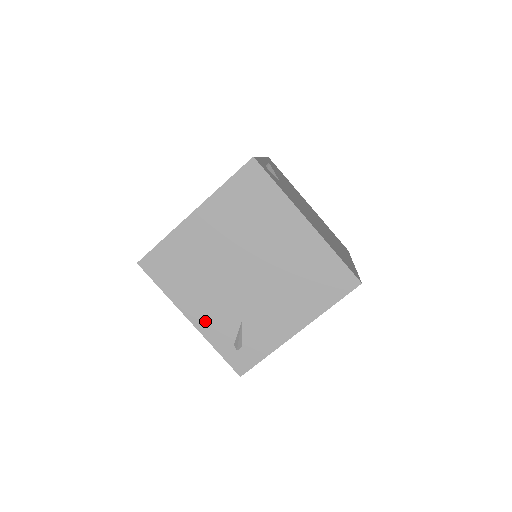
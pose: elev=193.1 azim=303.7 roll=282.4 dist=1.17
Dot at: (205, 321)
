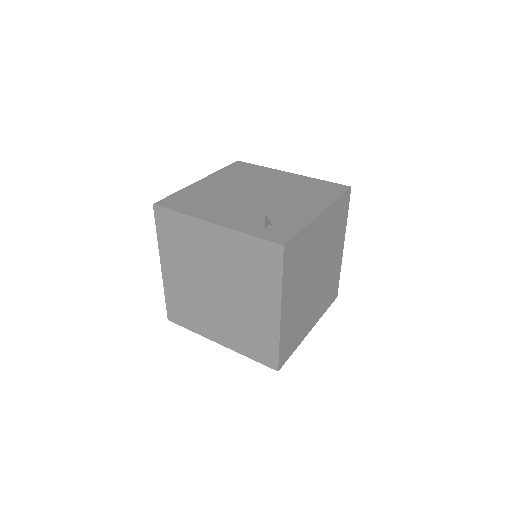
Dot at: (229, 221)
